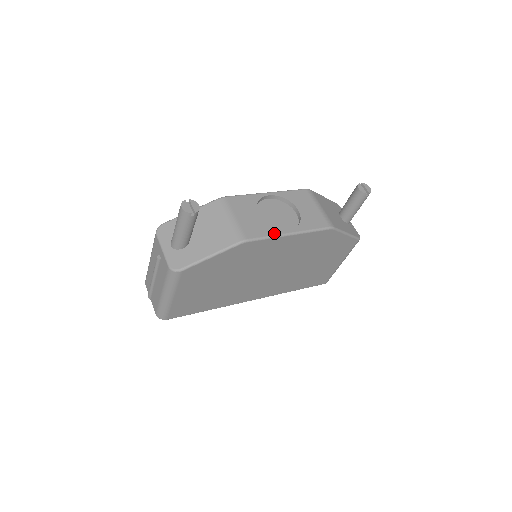
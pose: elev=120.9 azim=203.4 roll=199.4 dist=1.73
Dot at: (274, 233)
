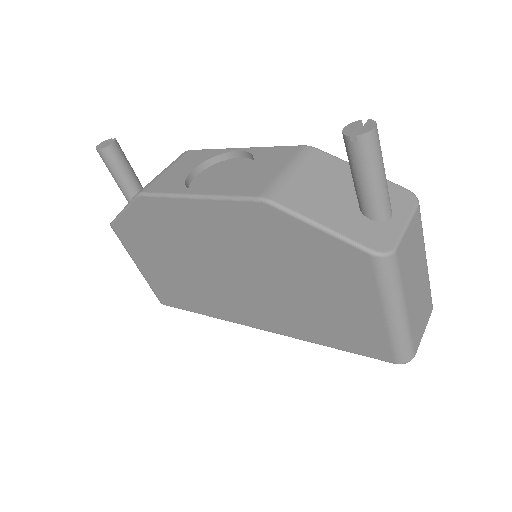
Dot at: (176, 191)
